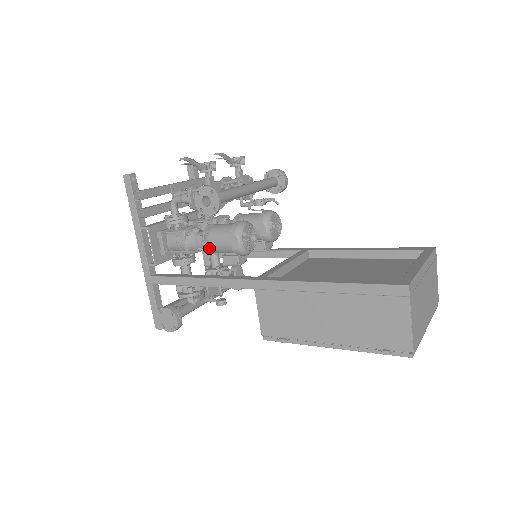
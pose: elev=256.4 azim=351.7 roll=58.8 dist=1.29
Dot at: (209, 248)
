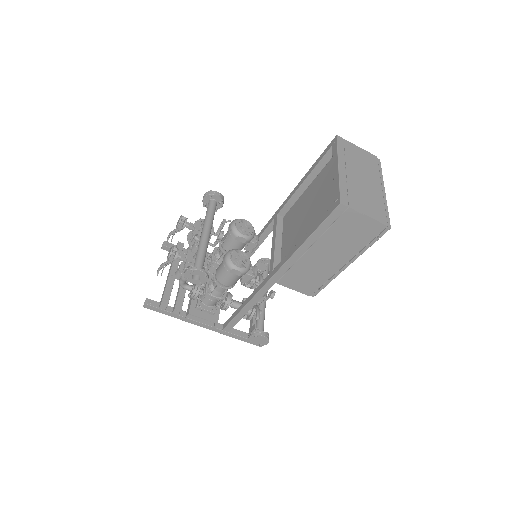
Dot at: (229, 287)
